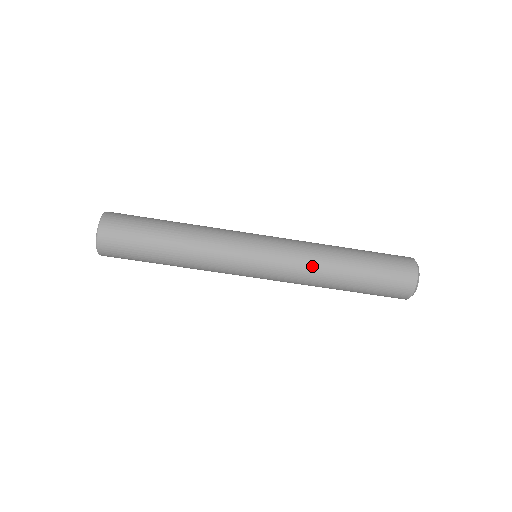
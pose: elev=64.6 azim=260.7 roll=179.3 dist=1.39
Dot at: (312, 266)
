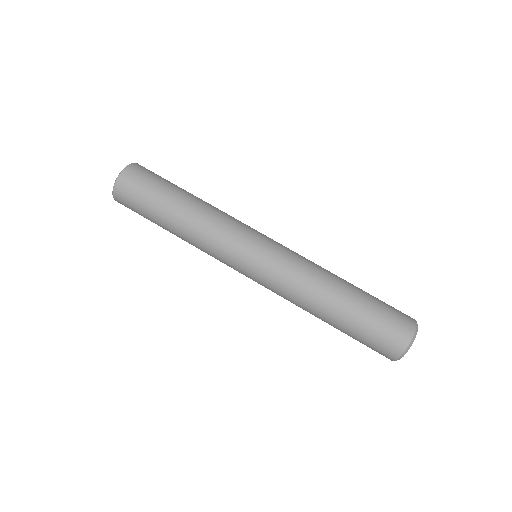
Dot at: (300, 291)
